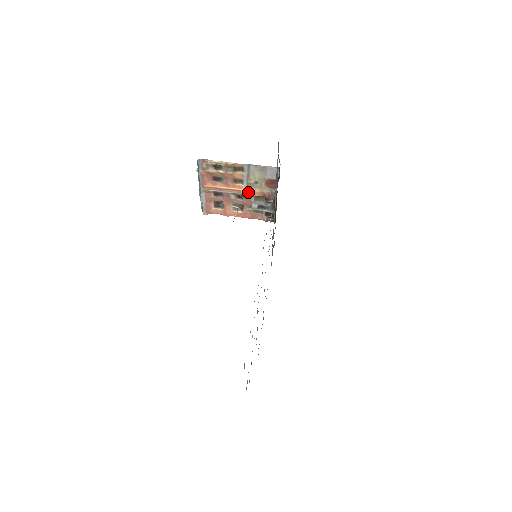
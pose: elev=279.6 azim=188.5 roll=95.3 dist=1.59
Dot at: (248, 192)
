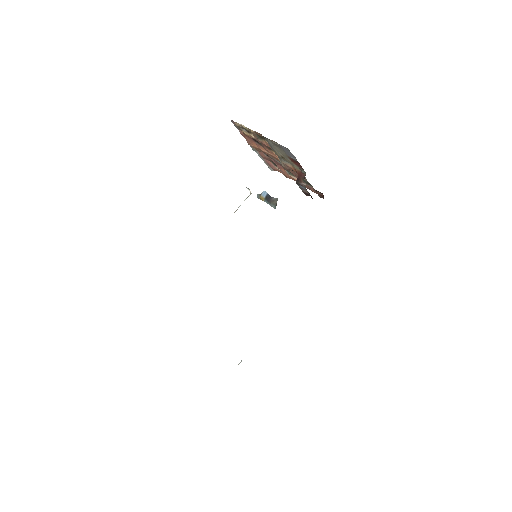
Dot at: (283, 164)
